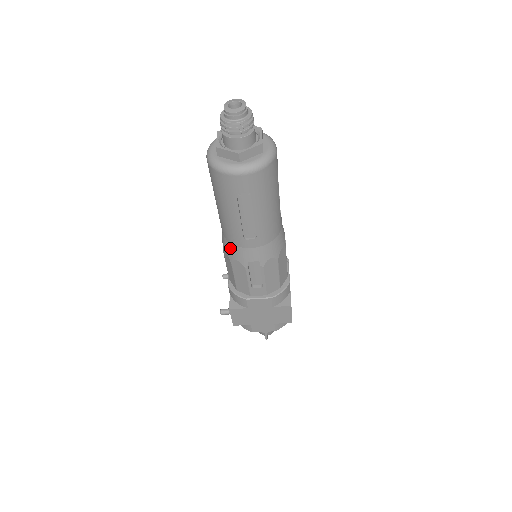
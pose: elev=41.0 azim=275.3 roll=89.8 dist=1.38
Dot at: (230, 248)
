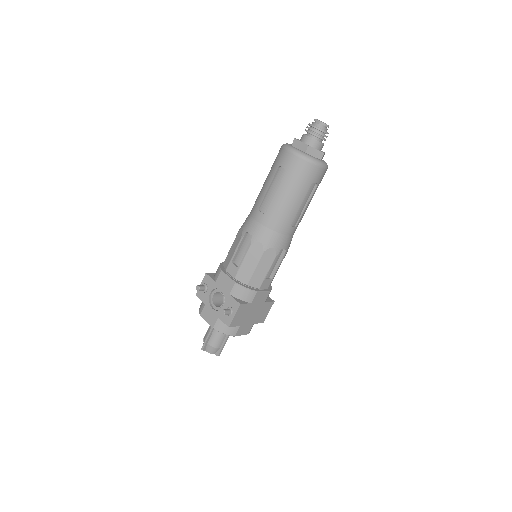
Dot at: (271, 236)
